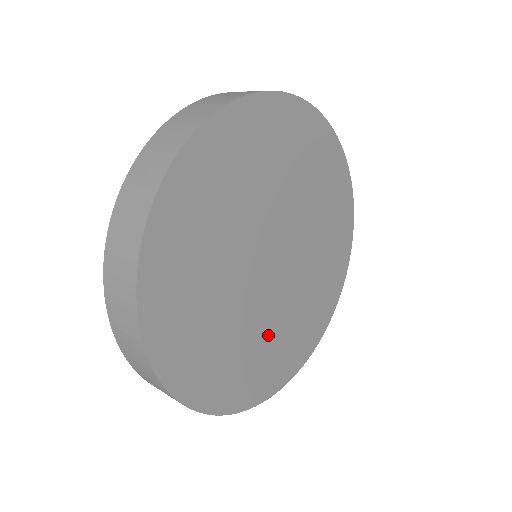
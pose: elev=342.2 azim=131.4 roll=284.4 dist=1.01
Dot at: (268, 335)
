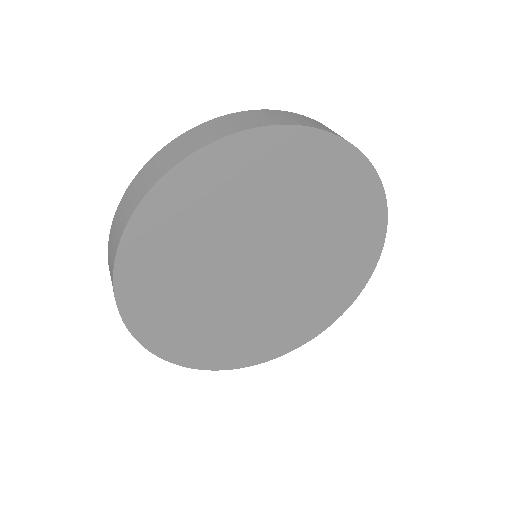
Dot at: (268, 318)
